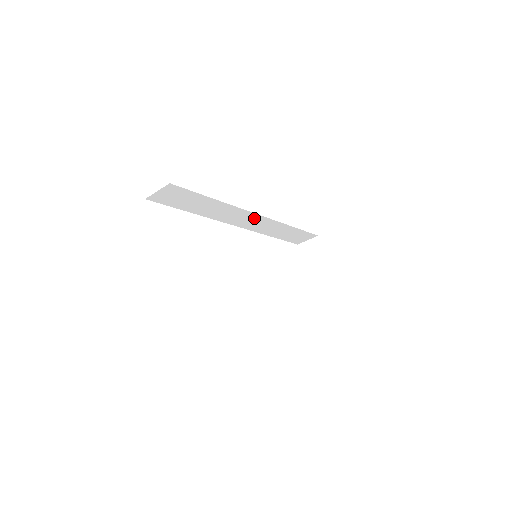
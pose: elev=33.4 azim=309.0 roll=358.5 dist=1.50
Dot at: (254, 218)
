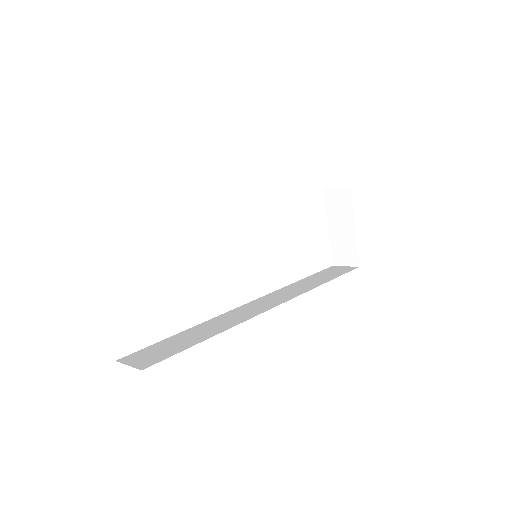
Dot at: occluded
